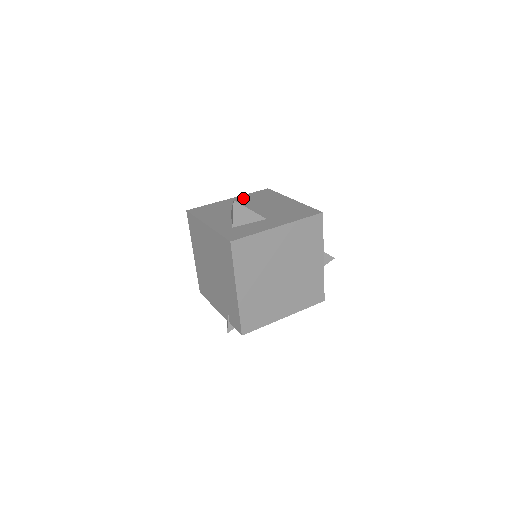
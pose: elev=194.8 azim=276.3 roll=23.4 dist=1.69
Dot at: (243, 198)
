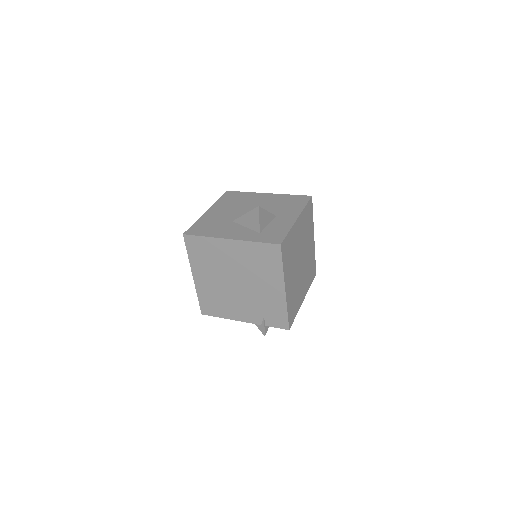
Dot at: (220, 206)
